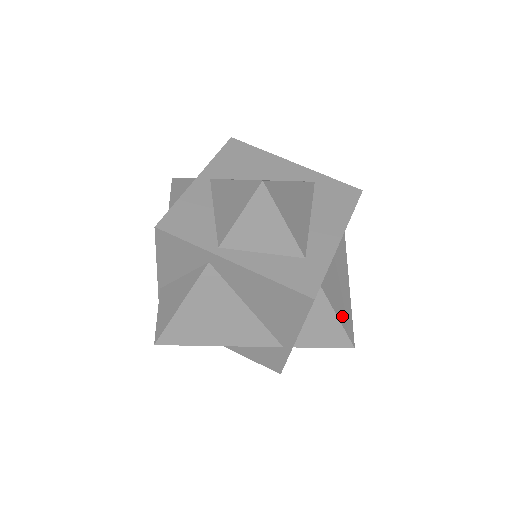
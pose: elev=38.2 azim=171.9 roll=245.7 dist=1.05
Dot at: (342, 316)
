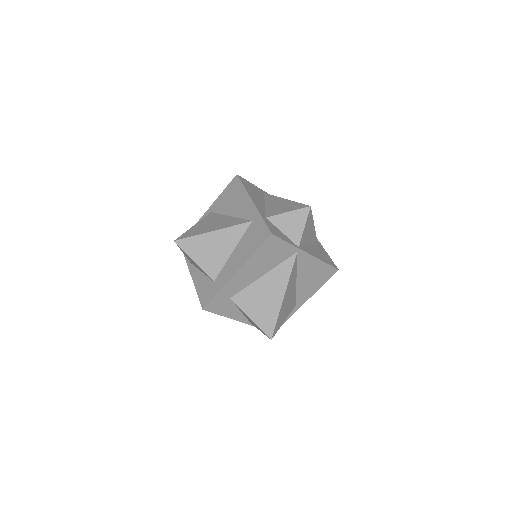
Dot at: (258, 318)
